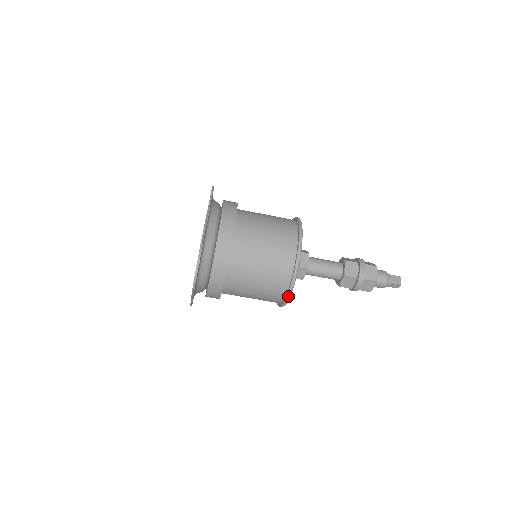
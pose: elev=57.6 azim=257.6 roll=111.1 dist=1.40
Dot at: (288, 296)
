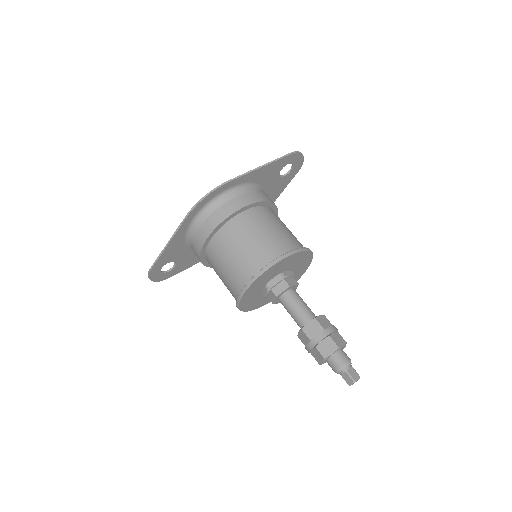
Dot at: (301, 249)
